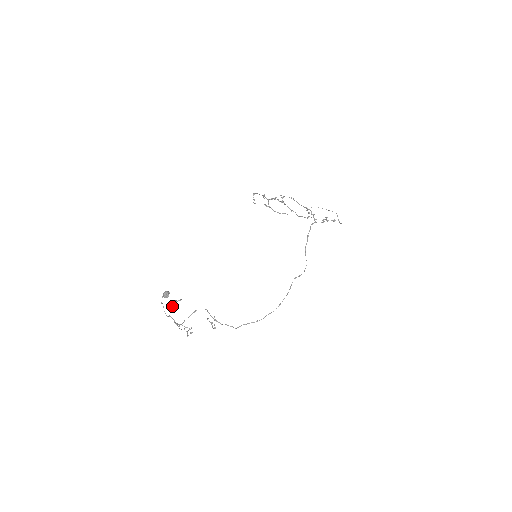
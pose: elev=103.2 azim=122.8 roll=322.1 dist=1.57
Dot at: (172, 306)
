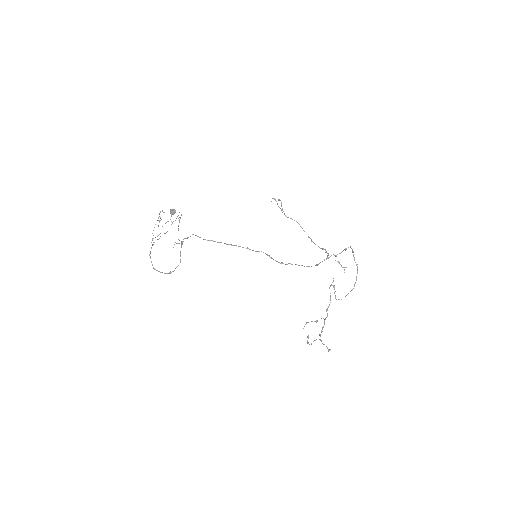
Dot at: occluded
